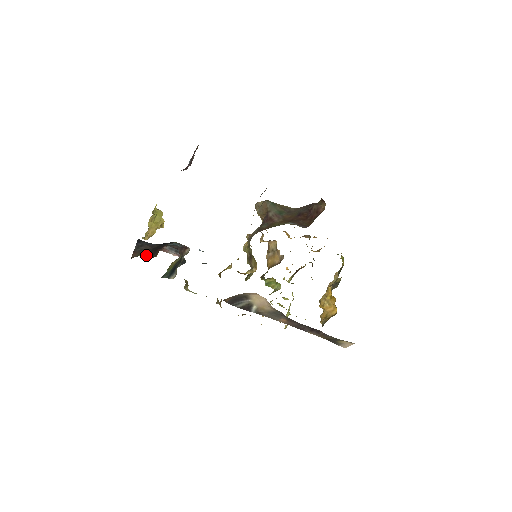
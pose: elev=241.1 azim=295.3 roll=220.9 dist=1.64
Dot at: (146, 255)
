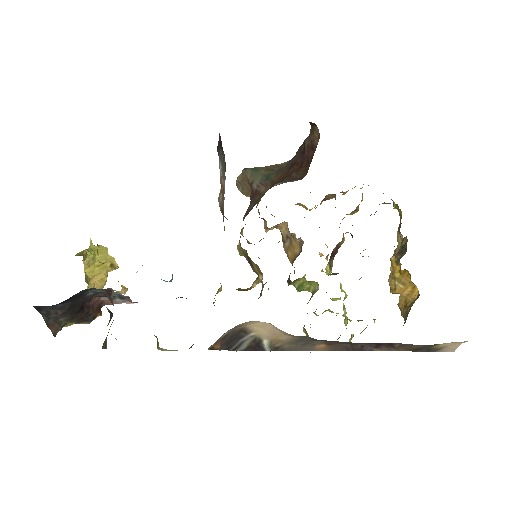
Dot at: (74, 322)
